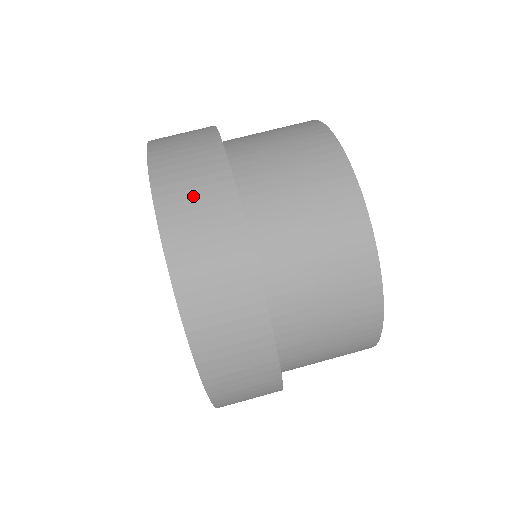
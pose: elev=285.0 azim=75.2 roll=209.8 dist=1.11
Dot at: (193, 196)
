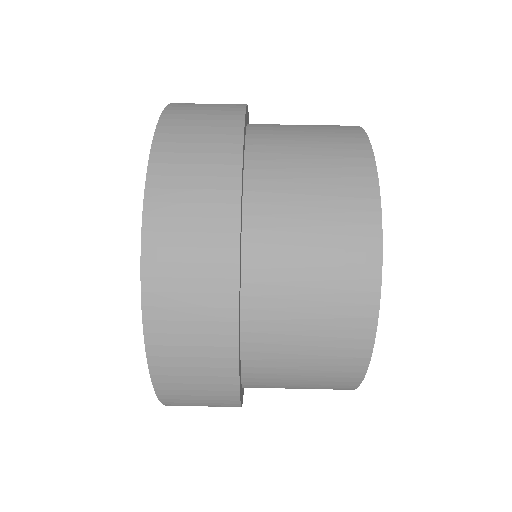
Dot at: (189, 330)
